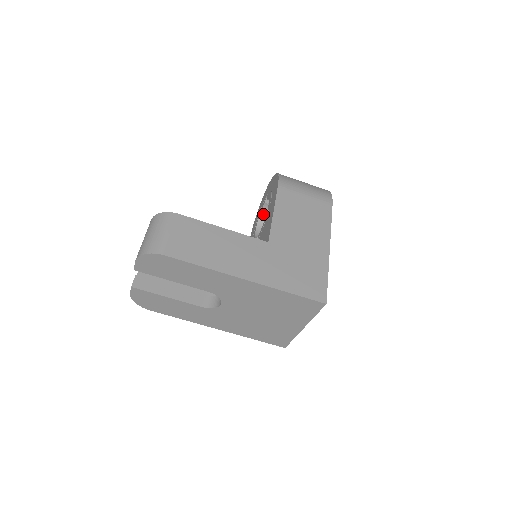
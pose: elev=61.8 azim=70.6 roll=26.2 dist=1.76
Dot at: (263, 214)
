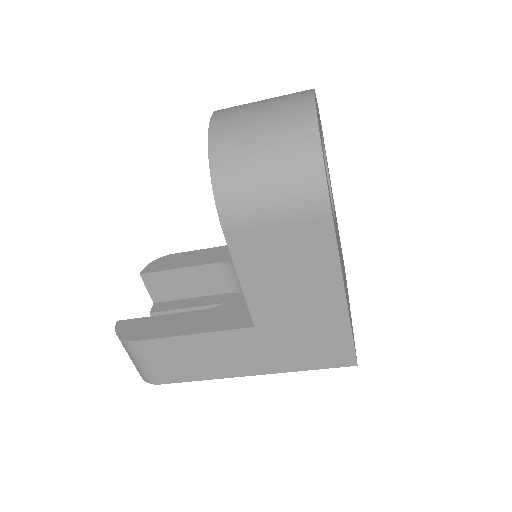
Dot at: occluded
